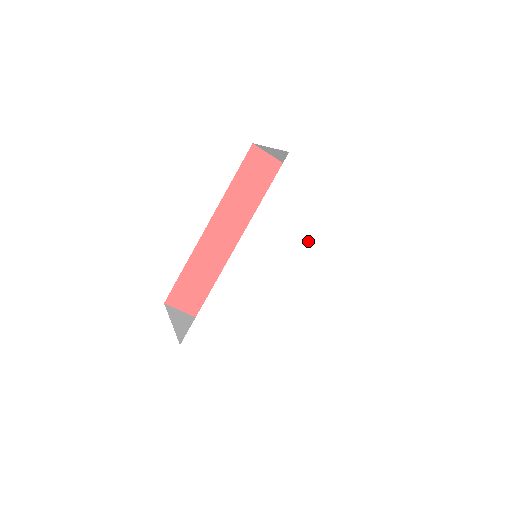
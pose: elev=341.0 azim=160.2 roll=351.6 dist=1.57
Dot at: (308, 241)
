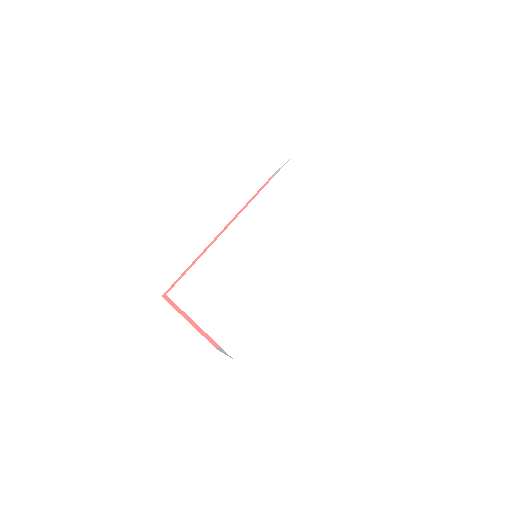
Dot at: (304, 233)
